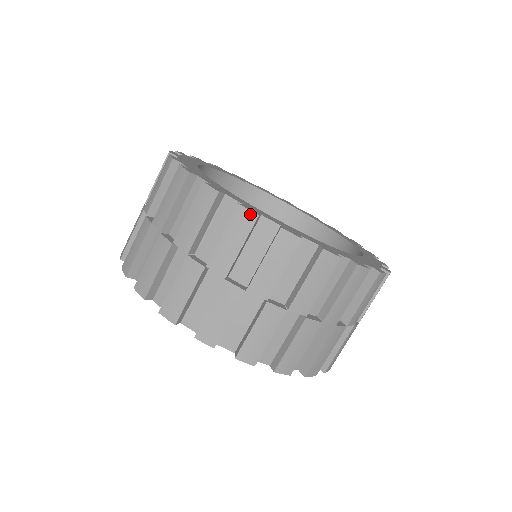
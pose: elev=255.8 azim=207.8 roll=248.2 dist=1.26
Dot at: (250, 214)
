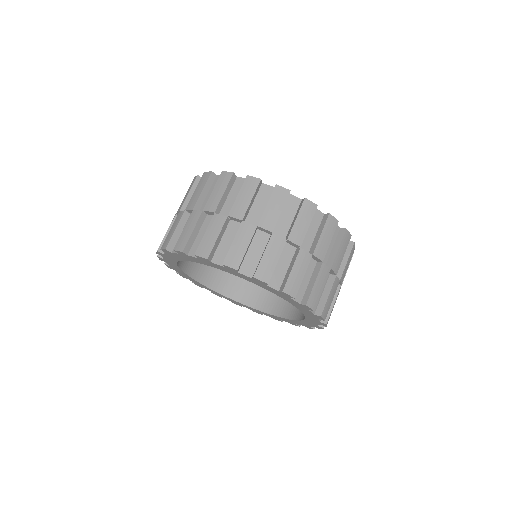
Dot at: (335, 220)
